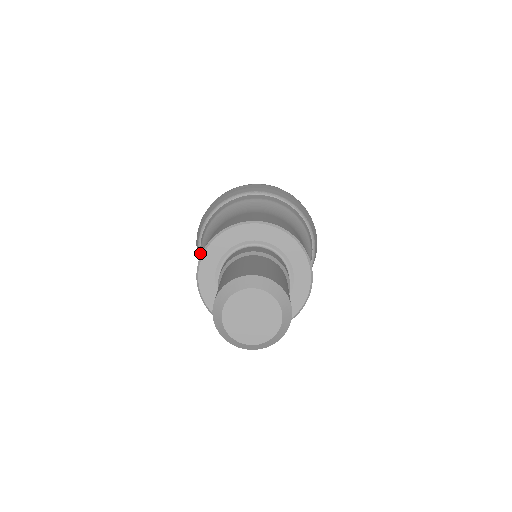
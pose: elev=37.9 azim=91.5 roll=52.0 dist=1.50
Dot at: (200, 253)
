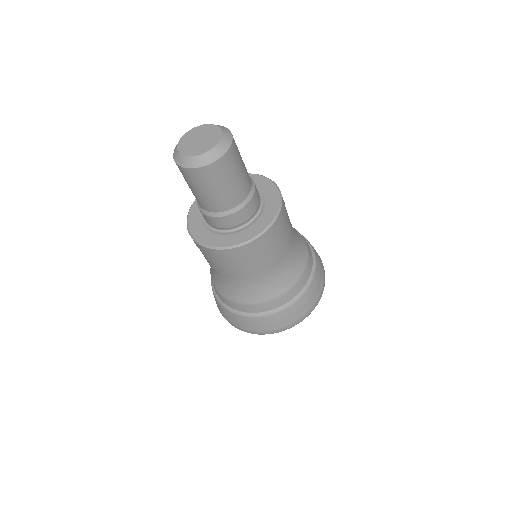
Dot at: occluded
